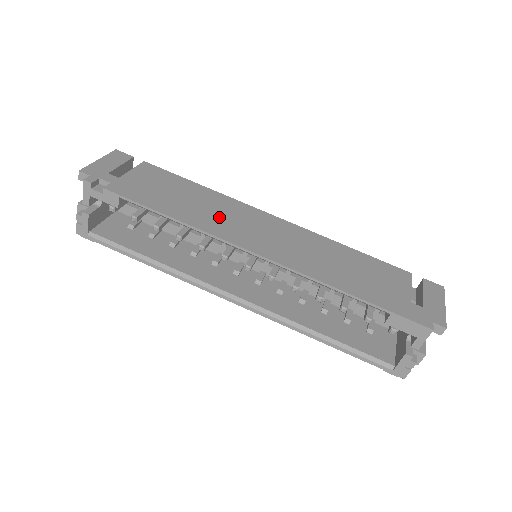
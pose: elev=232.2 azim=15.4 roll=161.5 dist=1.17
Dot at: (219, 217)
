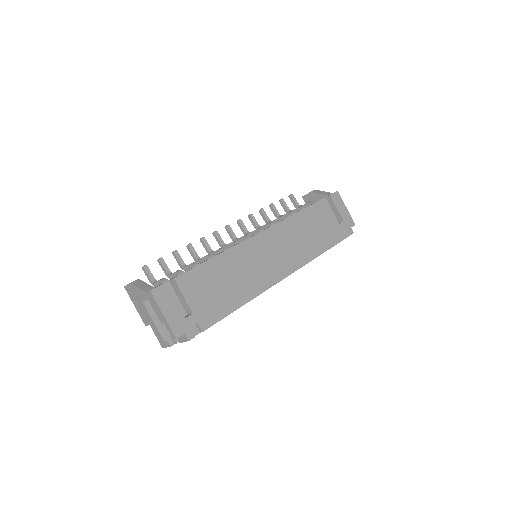
Dot at: (253, 272)
